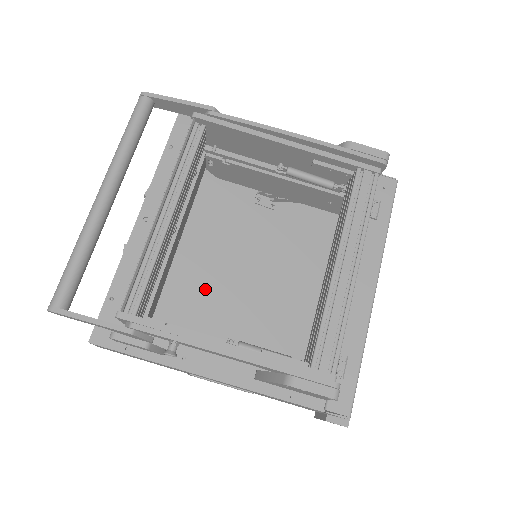
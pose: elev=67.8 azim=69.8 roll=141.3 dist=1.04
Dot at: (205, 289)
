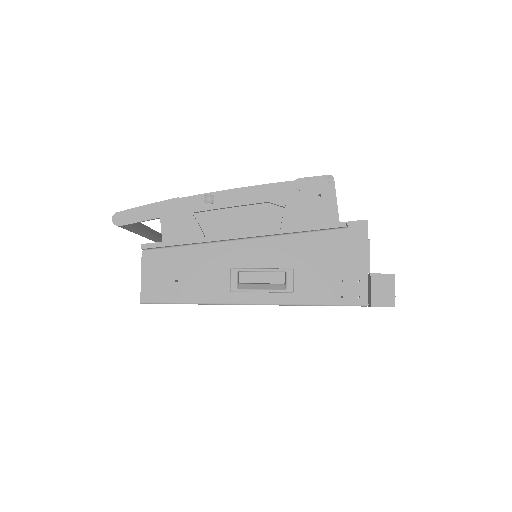
Dot at: occluded
